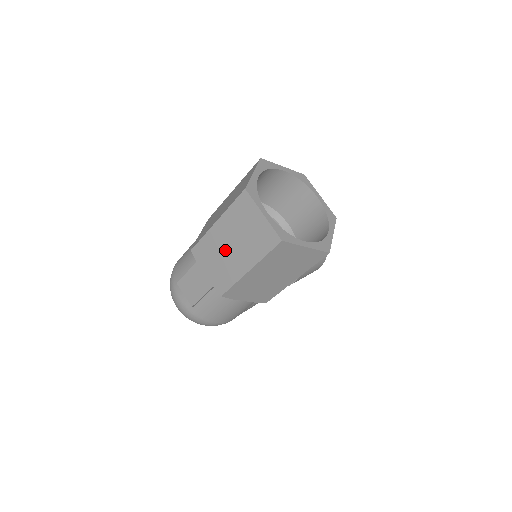
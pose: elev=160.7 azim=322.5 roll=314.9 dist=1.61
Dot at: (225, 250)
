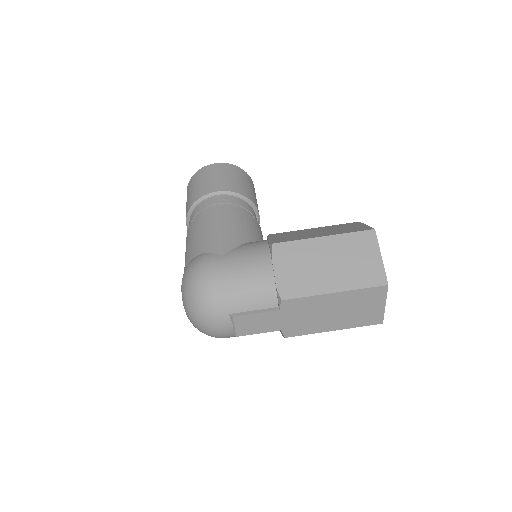
Dot at: (324, 313)
